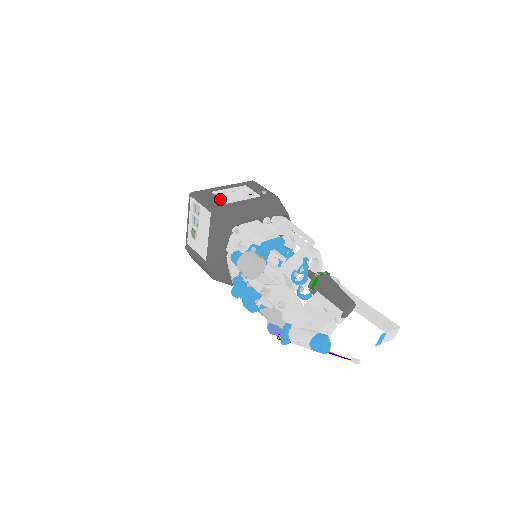
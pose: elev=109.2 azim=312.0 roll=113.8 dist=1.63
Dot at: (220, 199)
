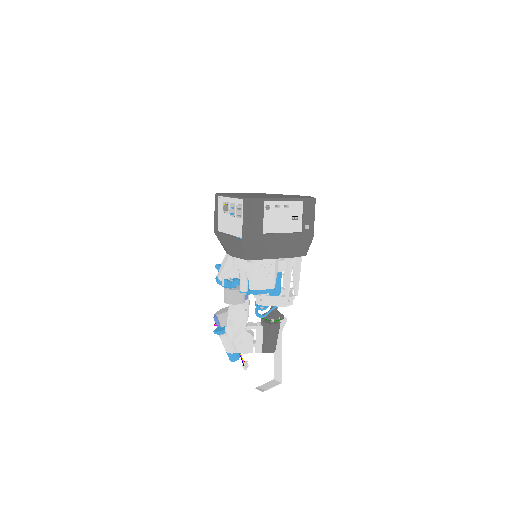
Dot at: (263, 223)
